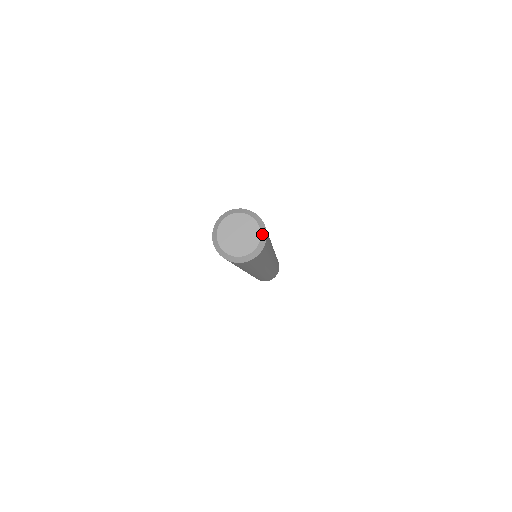
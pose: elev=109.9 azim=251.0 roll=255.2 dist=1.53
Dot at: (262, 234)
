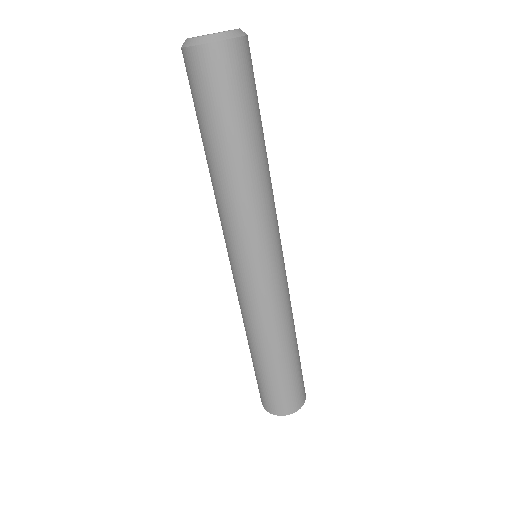
Dot at: (240, 30)
